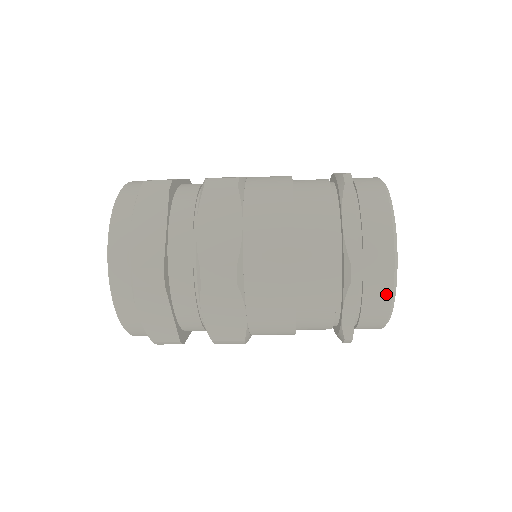
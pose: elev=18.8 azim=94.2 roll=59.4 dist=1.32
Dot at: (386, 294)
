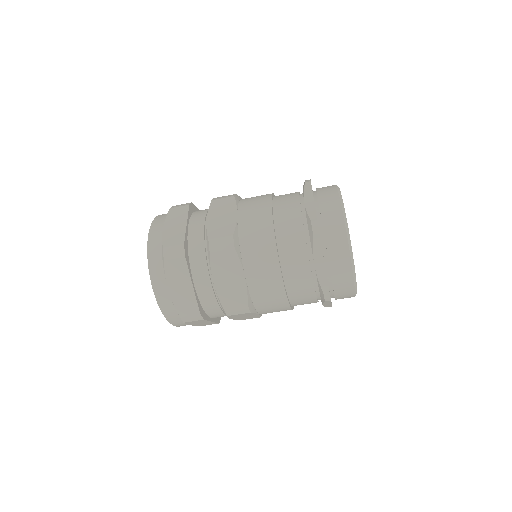
Dot at: (343, 245)
